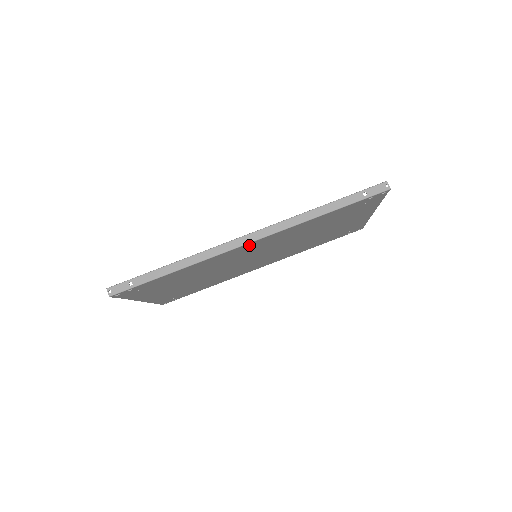
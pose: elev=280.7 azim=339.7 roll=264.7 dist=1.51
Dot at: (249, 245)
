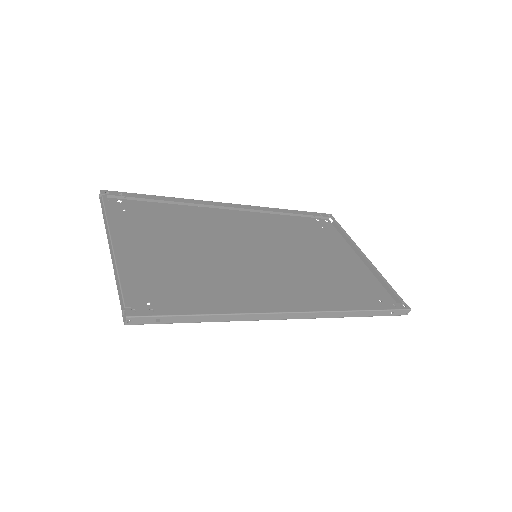
Dot at: occluded
